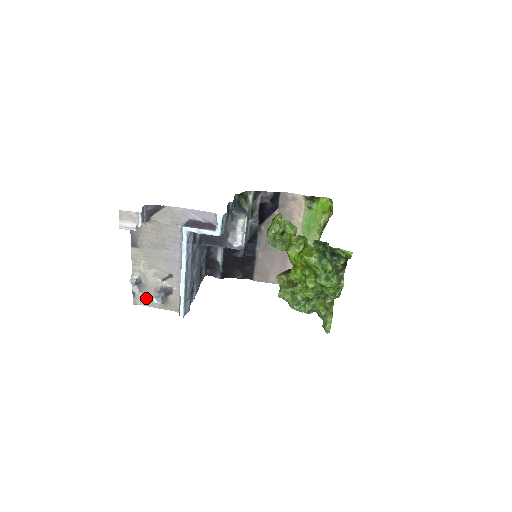
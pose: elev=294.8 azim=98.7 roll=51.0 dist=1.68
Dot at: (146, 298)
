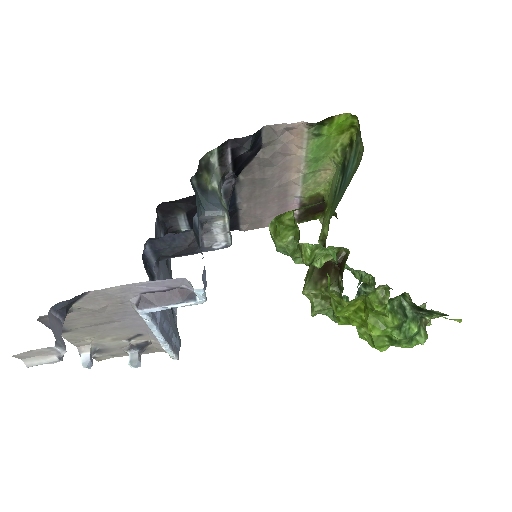
Dot at: (113, 354)
